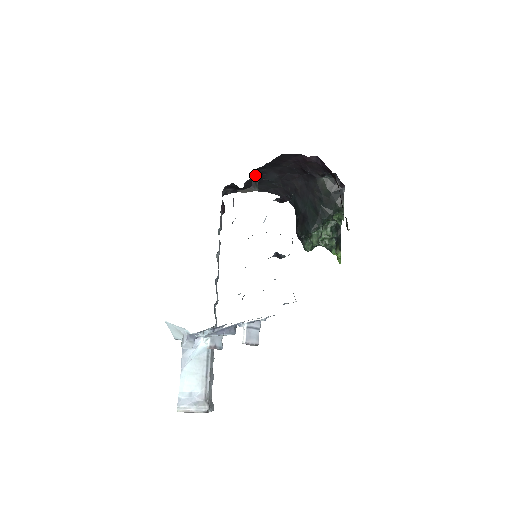
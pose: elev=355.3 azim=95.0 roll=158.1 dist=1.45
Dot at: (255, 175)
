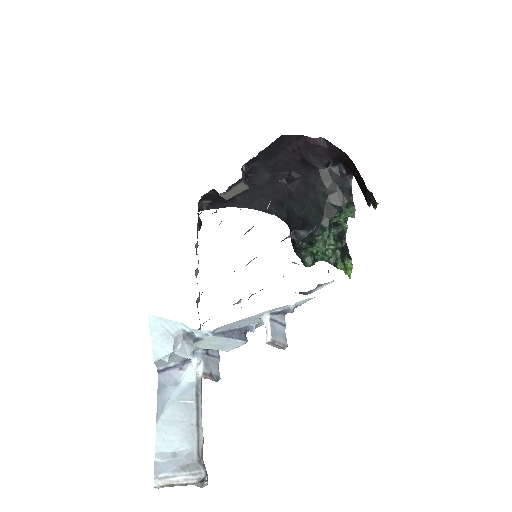
Dot at: (244, 171)
